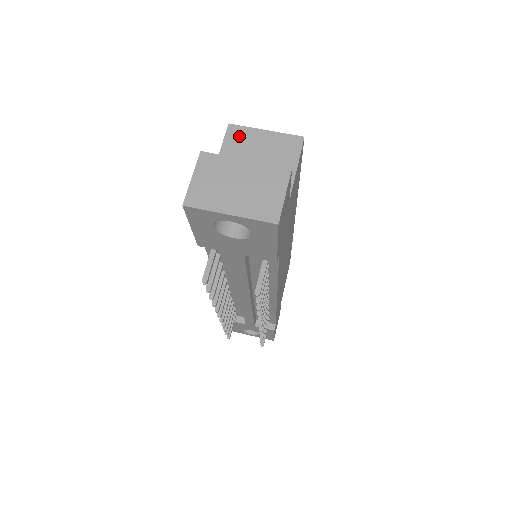
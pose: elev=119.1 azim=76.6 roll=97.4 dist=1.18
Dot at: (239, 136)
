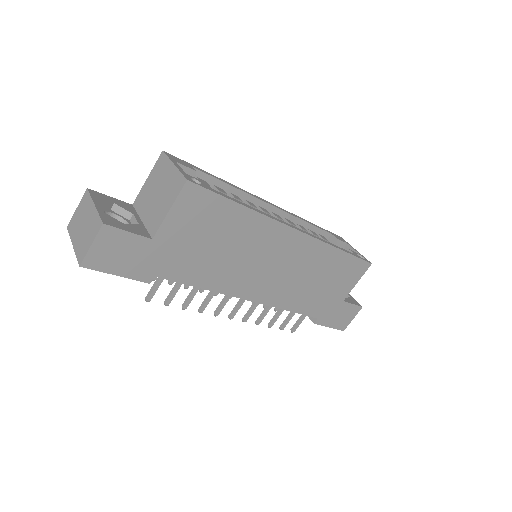
Dot at: (161, 165)
